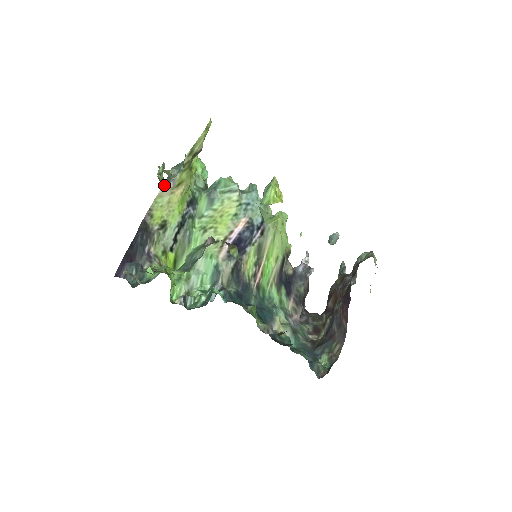
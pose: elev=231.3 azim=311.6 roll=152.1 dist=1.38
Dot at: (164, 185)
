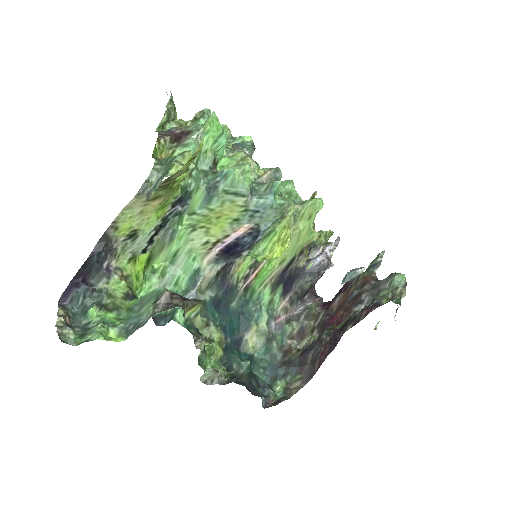
Dot at: (135, 197)
